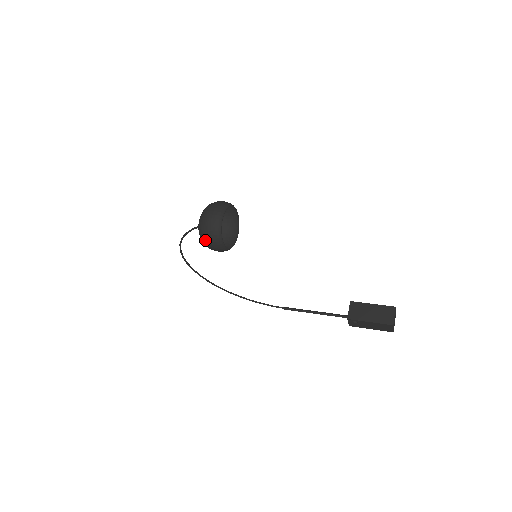
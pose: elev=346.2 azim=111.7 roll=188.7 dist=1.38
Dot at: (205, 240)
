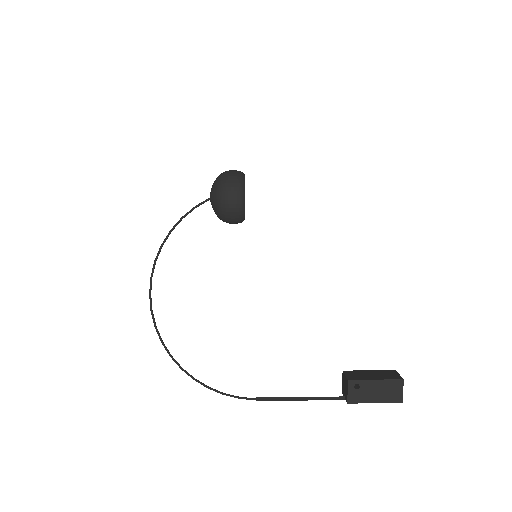
Dot at: (225, 186)
